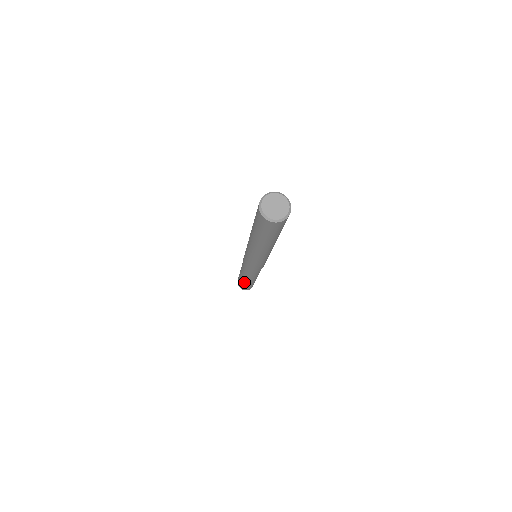
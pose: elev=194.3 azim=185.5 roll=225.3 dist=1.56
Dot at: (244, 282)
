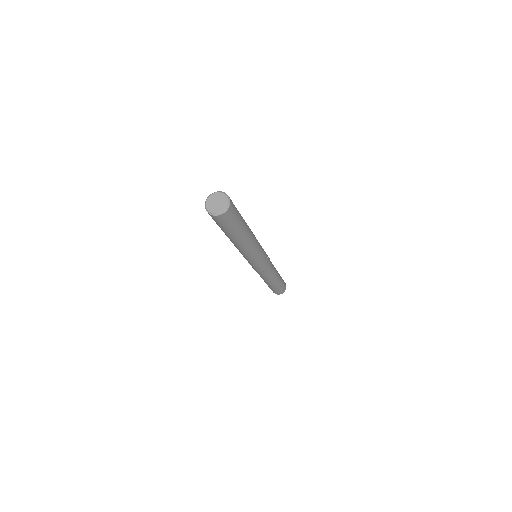
Dot at: occluded
